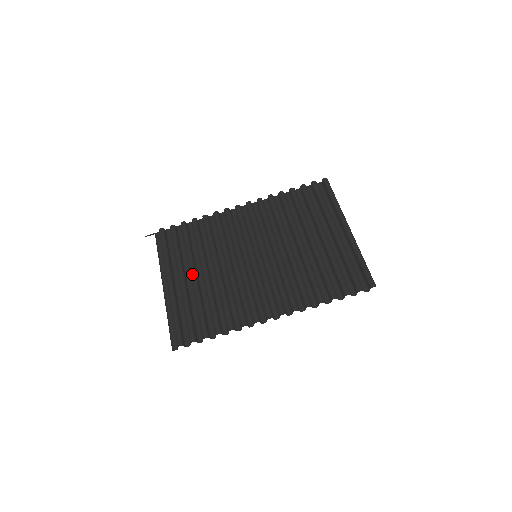
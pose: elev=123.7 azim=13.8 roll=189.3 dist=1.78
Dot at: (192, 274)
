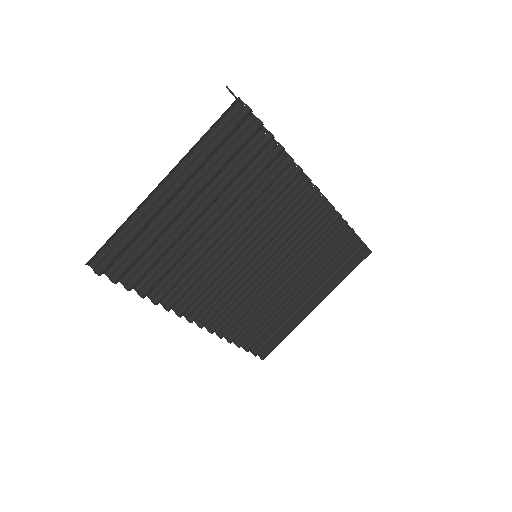
Dot at: (200, 213)
